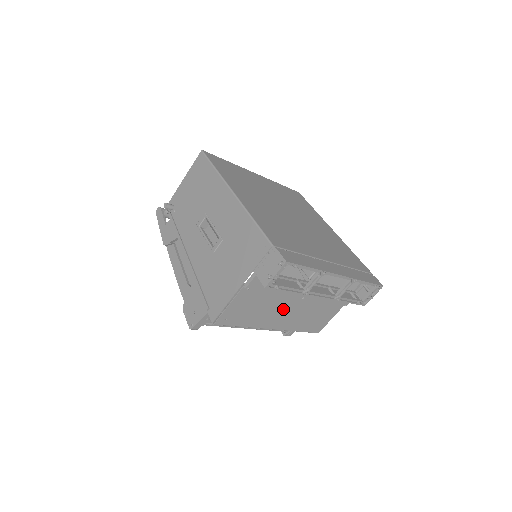
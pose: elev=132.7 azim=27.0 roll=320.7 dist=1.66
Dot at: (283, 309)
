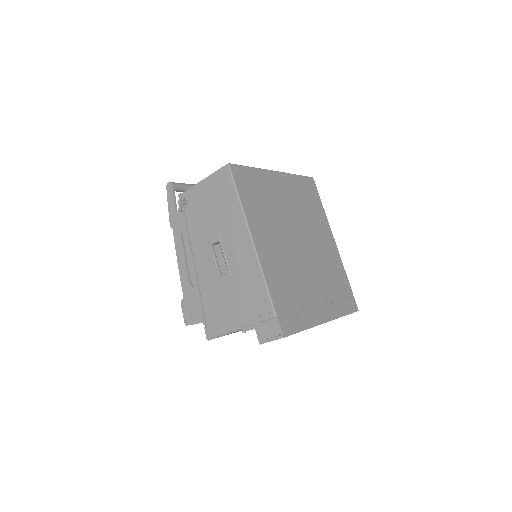
Dot at: occluded
